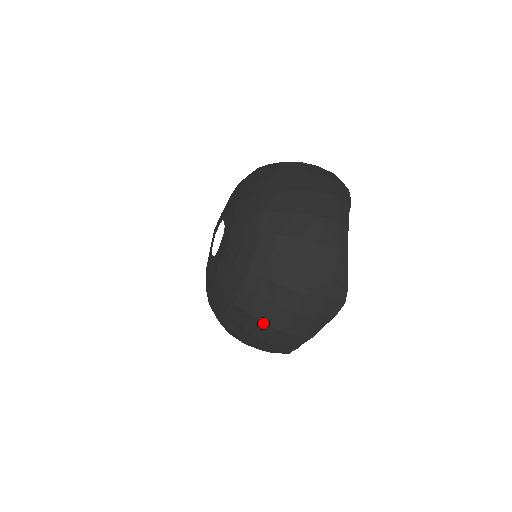
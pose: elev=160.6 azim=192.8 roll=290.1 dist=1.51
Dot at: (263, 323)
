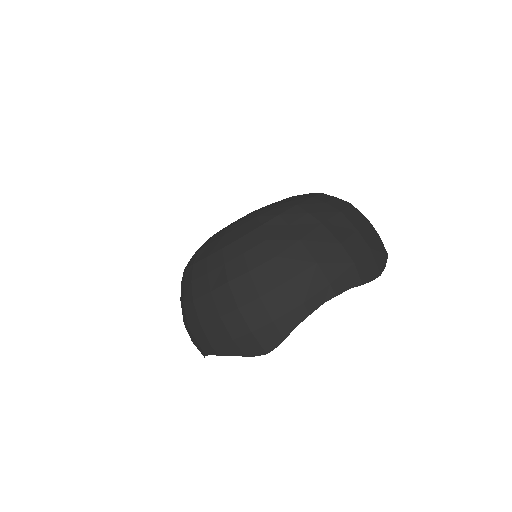
Dot at: (193, 300)
